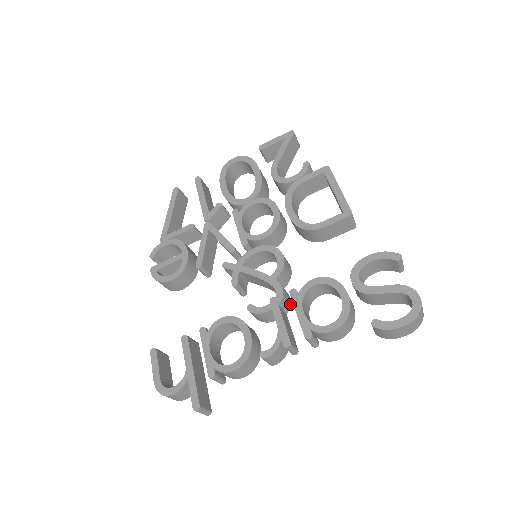
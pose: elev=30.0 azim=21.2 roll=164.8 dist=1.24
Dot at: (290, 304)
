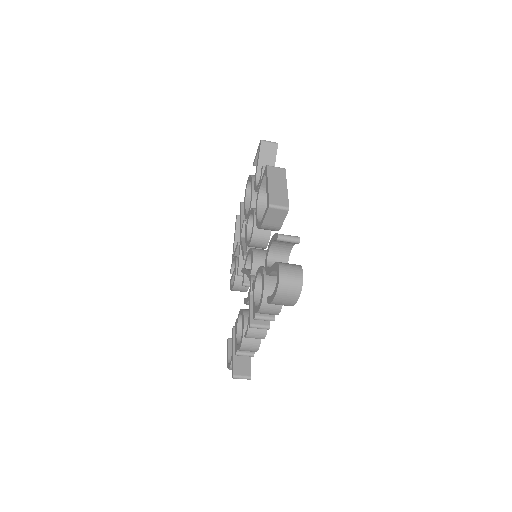
Dot at: occluded
